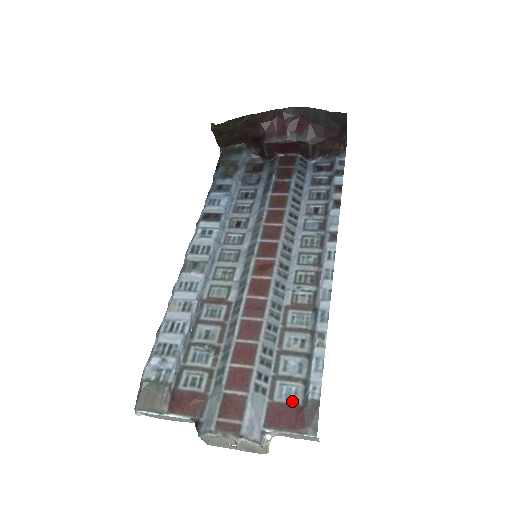
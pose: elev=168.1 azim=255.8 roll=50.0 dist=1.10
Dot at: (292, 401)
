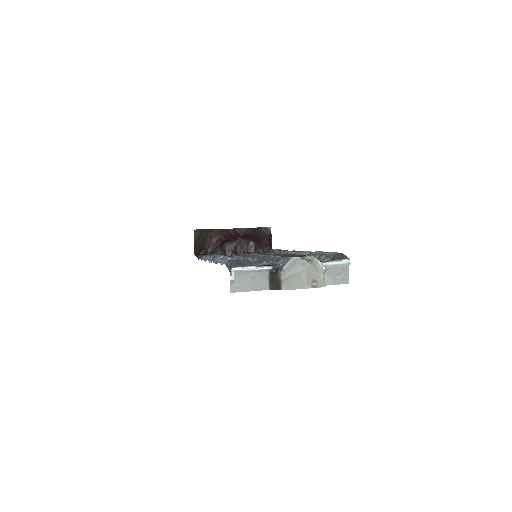
Dot at: occluded
